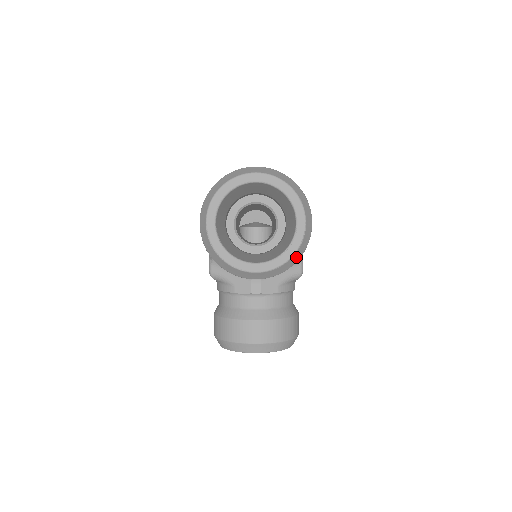
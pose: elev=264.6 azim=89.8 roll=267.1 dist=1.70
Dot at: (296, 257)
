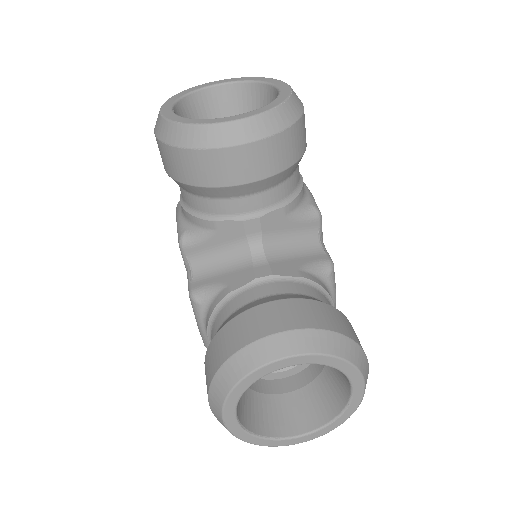
Dot at: (290, 112)
